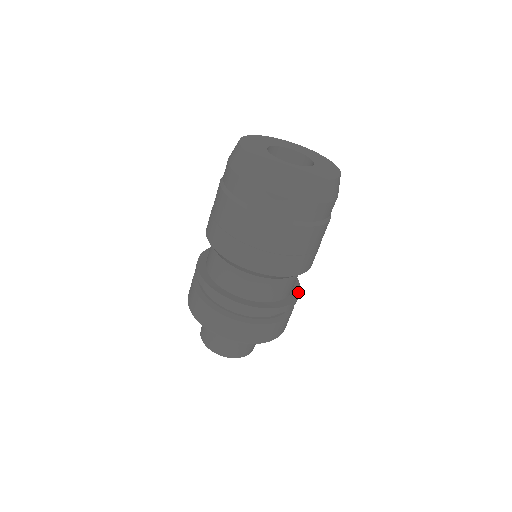
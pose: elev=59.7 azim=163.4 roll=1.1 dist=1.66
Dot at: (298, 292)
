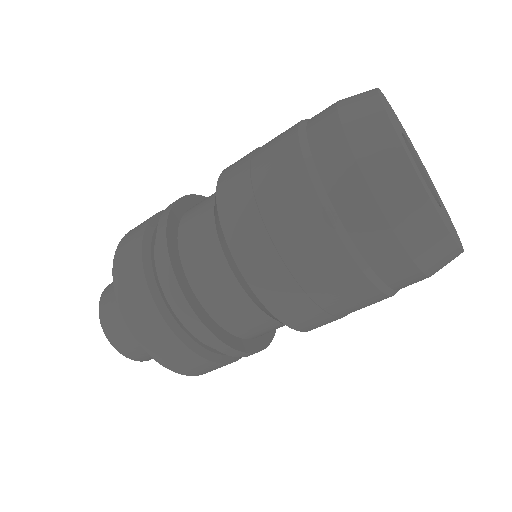
Dot at: occluded
